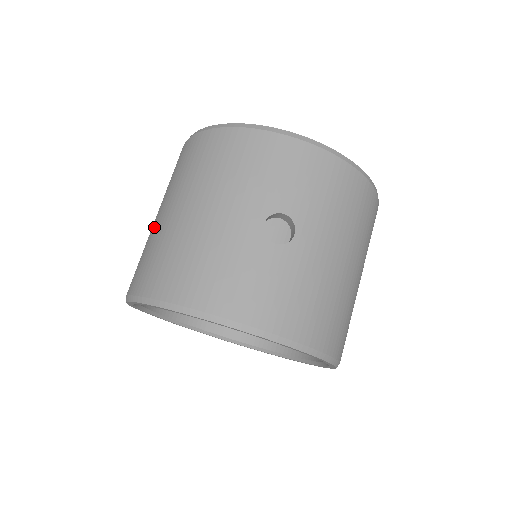
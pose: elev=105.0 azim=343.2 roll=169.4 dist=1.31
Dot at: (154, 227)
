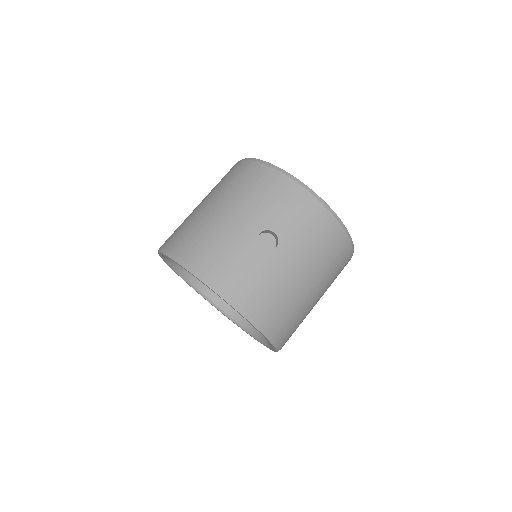
Dot at: (194, 211)
